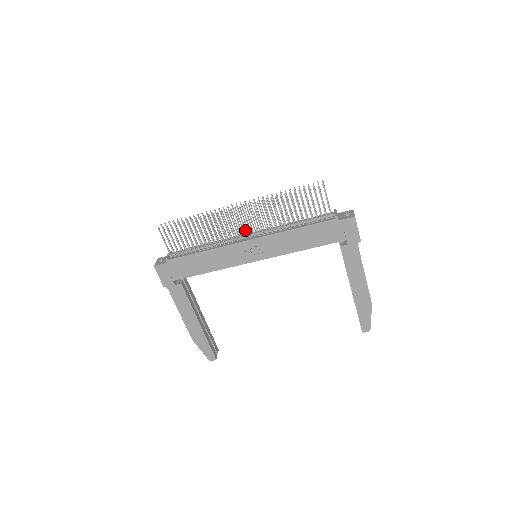
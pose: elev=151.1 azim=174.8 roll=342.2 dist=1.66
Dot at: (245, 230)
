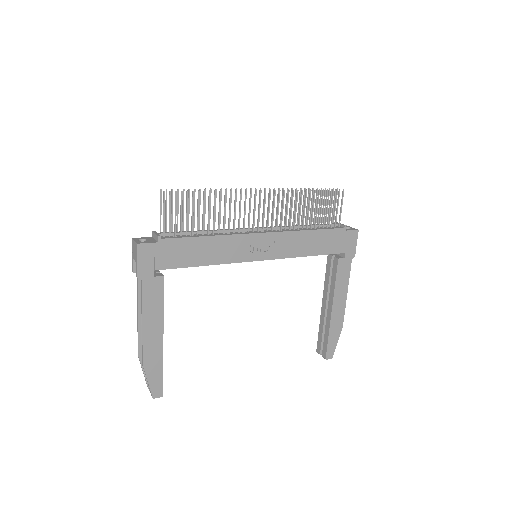
Dot at: occluded
